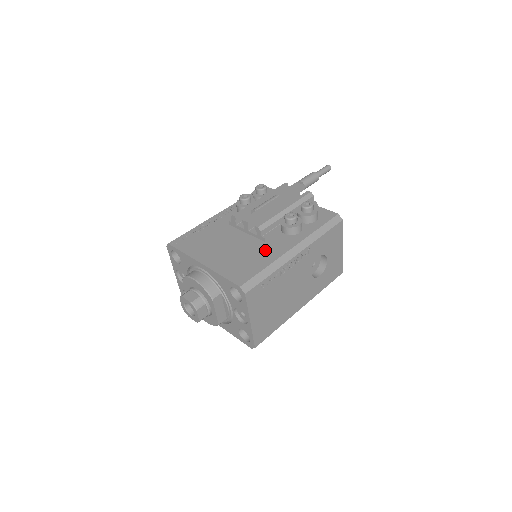
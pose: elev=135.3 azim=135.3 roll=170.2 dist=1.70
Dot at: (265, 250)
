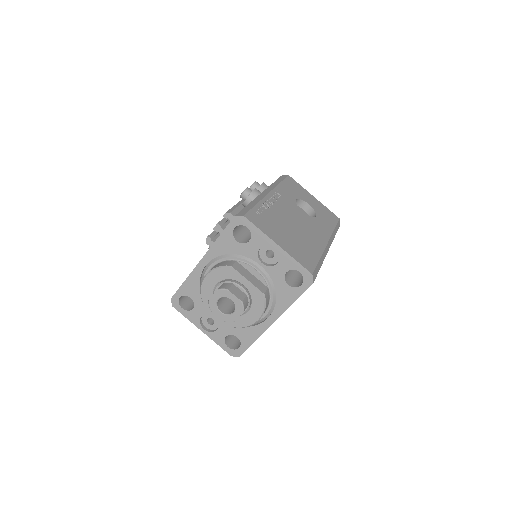
Dot at: occluded
